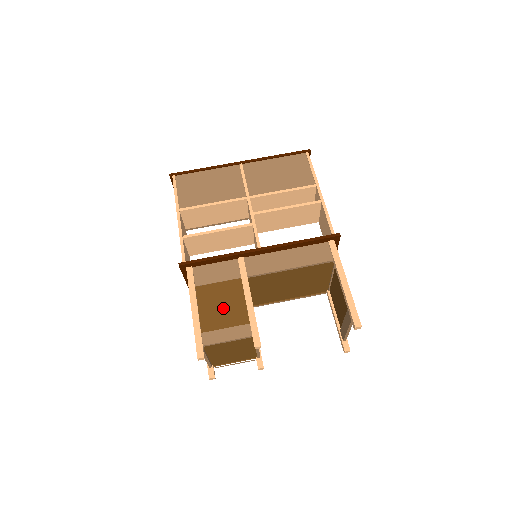
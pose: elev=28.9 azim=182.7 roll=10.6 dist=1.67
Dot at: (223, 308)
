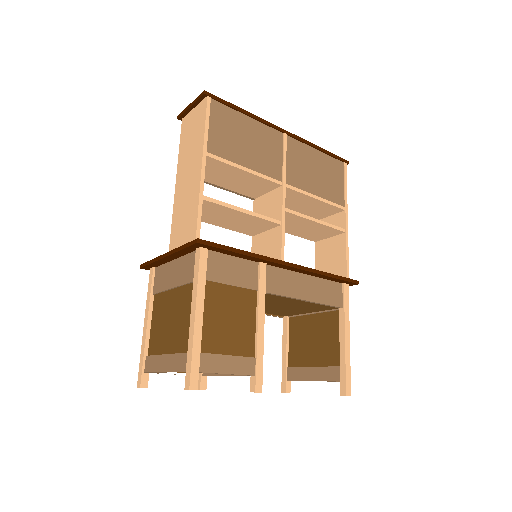
Dot at: (230, 325)
